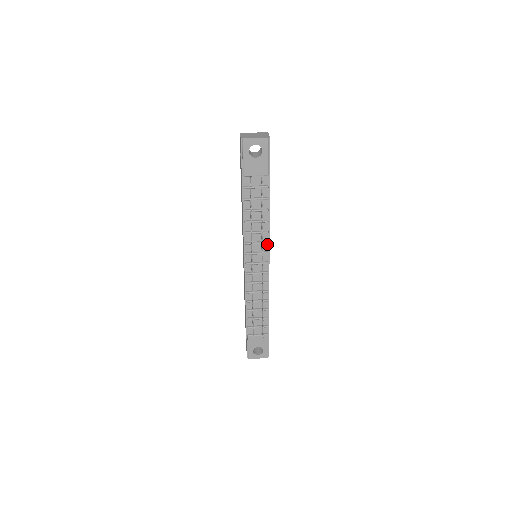
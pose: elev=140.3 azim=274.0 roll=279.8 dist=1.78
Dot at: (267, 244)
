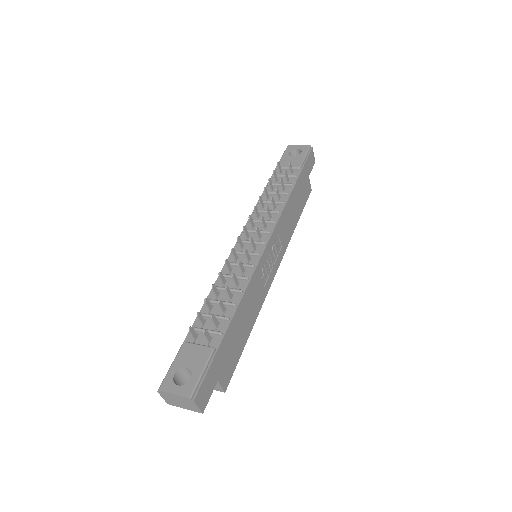
Dot at: (273, 226)
